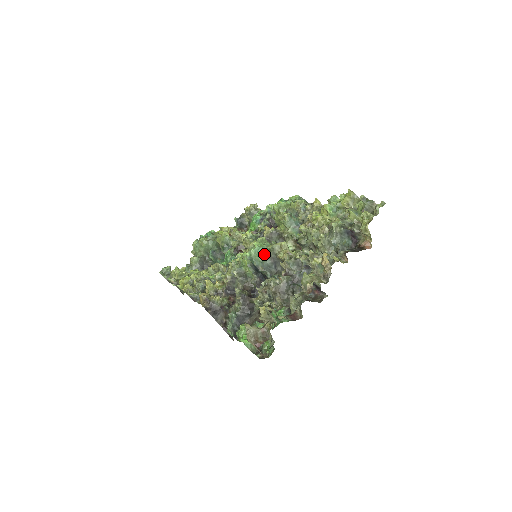
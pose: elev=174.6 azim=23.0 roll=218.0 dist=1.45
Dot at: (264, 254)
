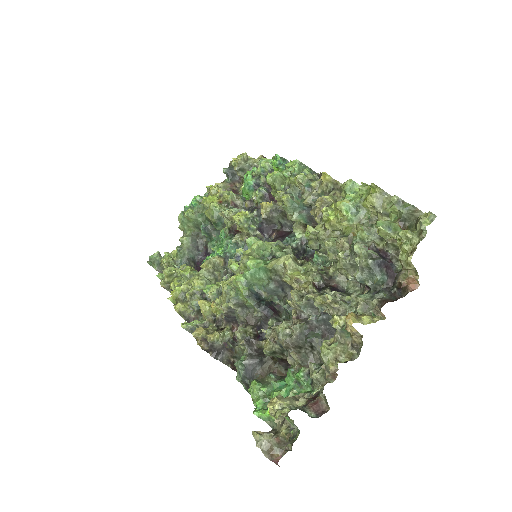
Dot at: (264, 276)
